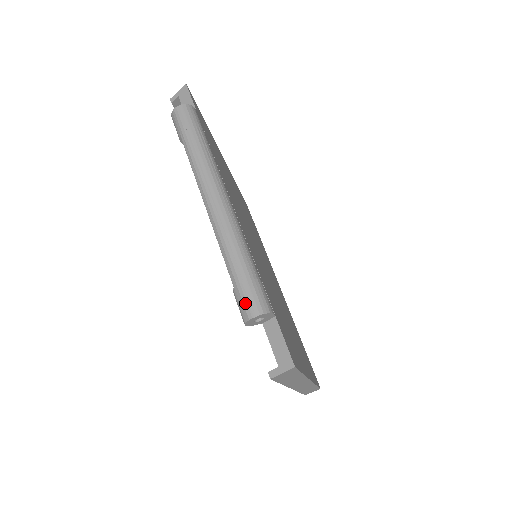
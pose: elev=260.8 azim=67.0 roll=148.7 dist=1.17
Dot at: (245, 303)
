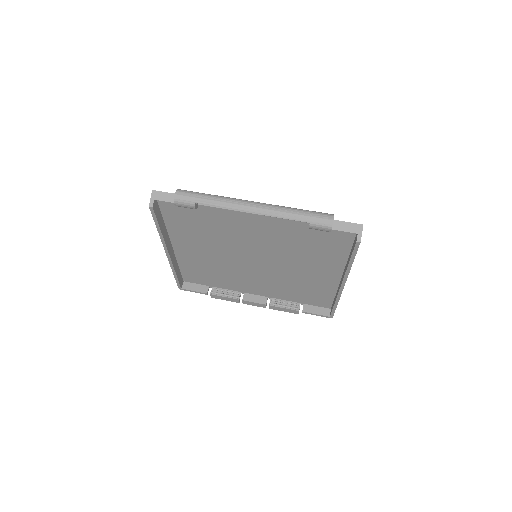
Dot at: (323, 220)
